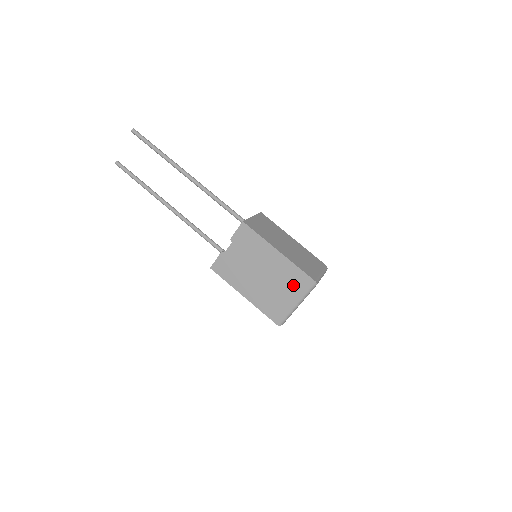
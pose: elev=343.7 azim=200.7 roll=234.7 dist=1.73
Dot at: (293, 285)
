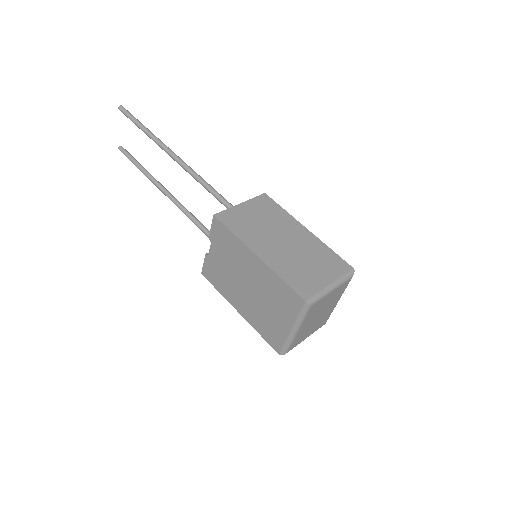
Dot at: (282, 304)
